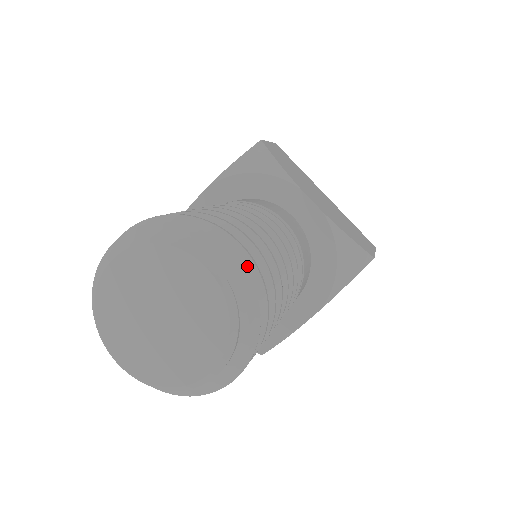
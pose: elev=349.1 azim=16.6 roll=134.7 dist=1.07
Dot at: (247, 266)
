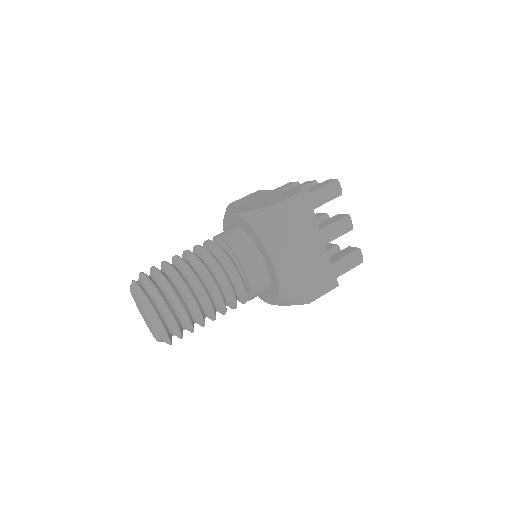
Dot at: (172, 323)
